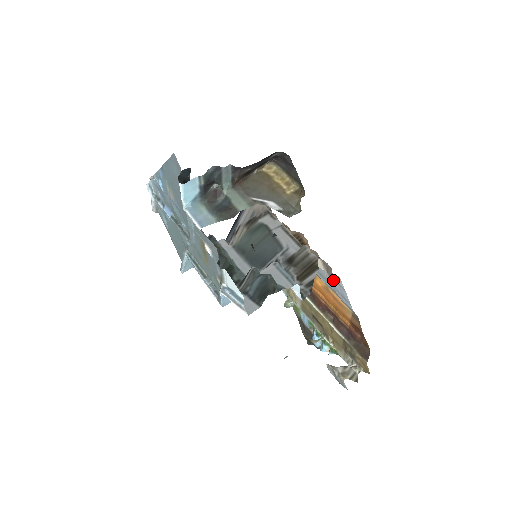
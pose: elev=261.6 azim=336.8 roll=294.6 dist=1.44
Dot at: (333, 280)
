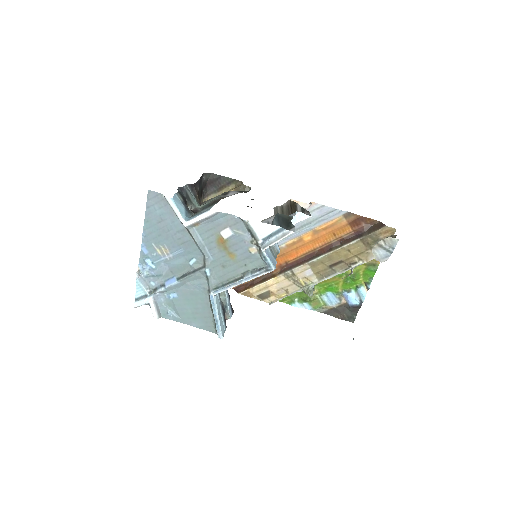
Dot at: occluded
